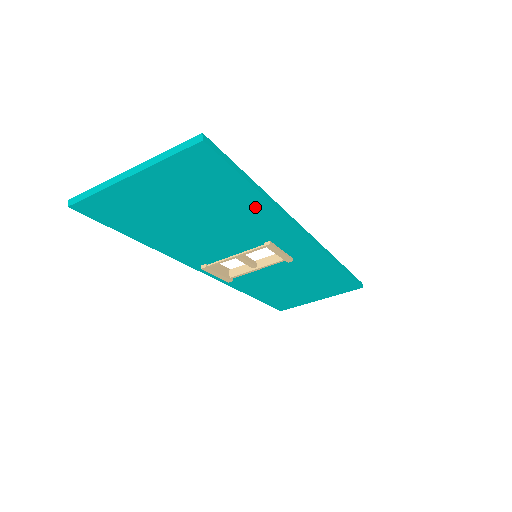
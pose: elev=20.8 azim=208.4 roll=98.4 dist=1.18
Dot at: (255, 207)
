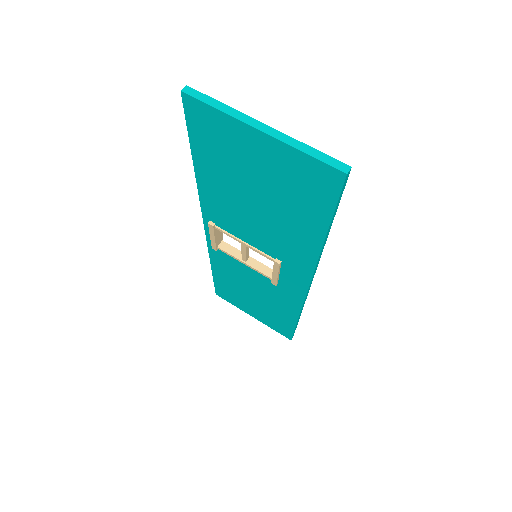
Dot at: (308, 238)
